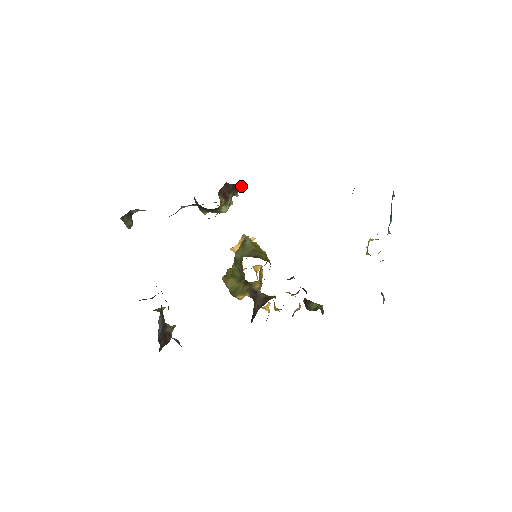
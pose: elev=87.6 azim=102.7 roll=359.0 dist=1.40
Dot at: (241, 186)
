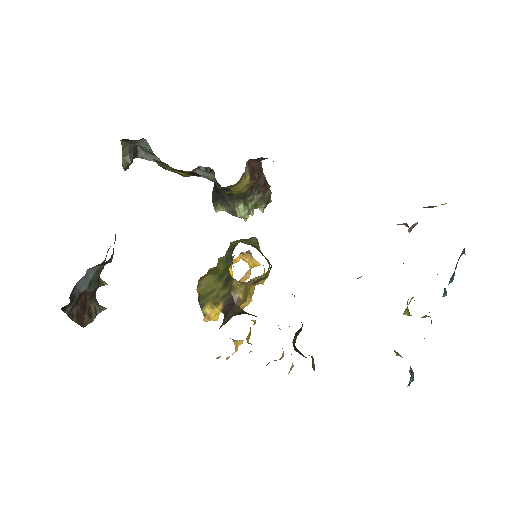
Dot at: occluded
